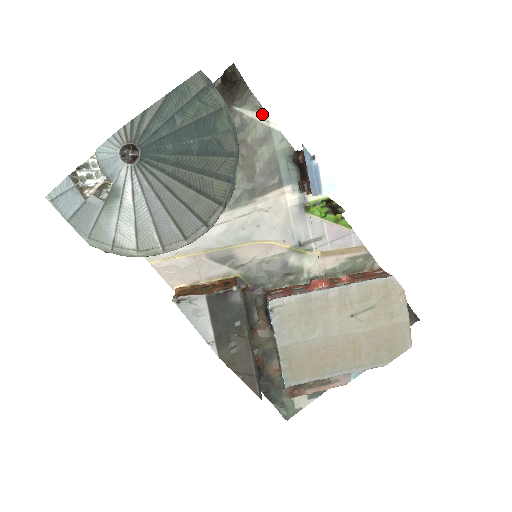
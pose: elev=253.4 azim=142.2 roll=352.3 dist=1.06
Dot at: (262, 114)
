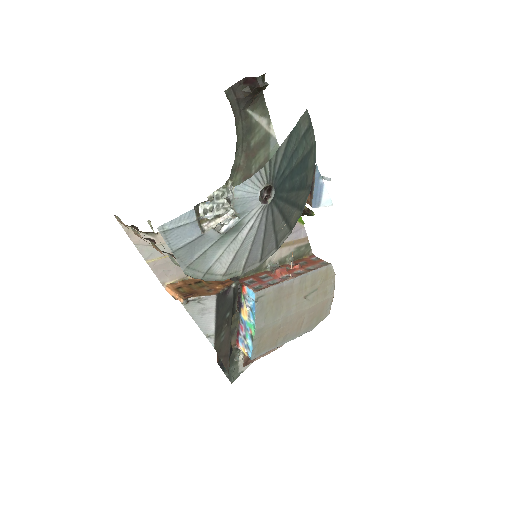
Dot at: (267, 120)
